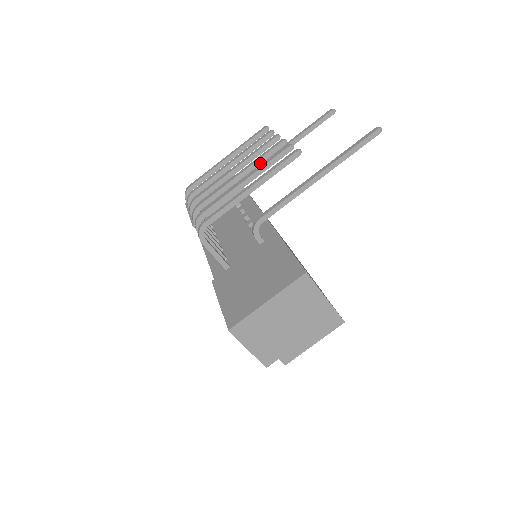
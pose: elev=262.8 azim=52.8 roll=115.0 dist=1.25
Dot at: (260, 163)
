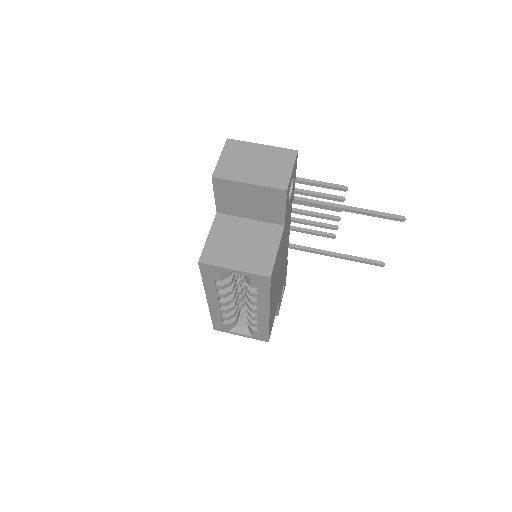
Dot at: occluded
